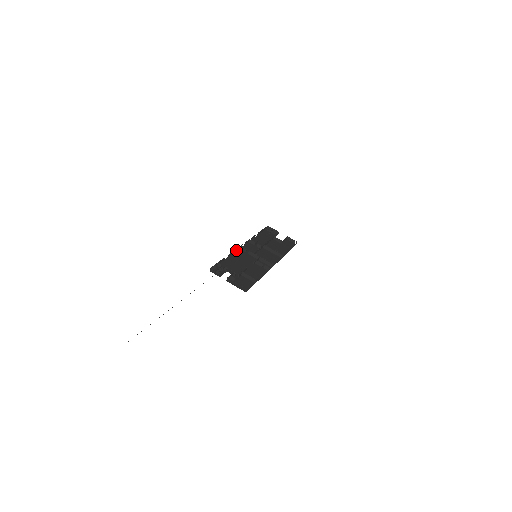
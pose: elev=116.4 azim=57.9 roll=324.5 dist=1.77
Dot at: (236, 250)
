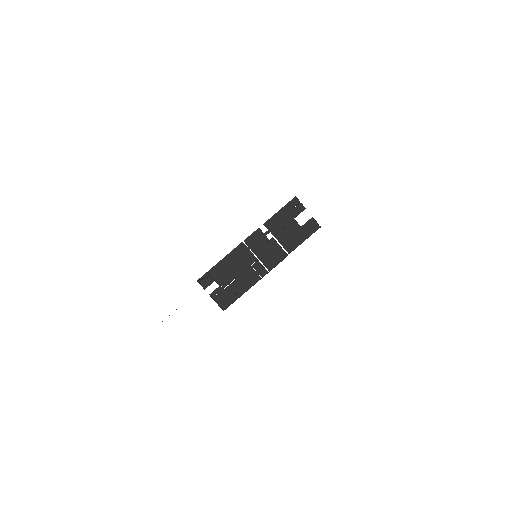
Dot at: occluded
